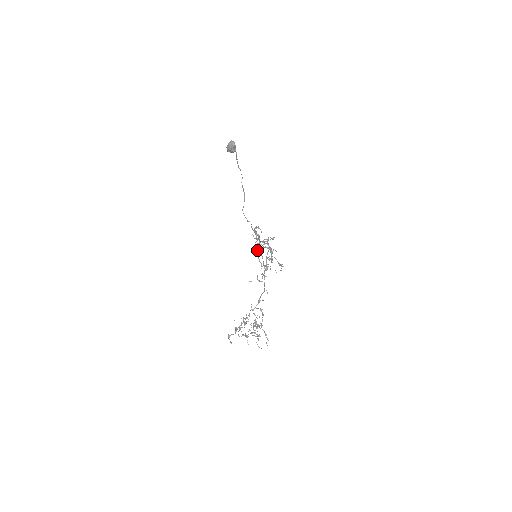
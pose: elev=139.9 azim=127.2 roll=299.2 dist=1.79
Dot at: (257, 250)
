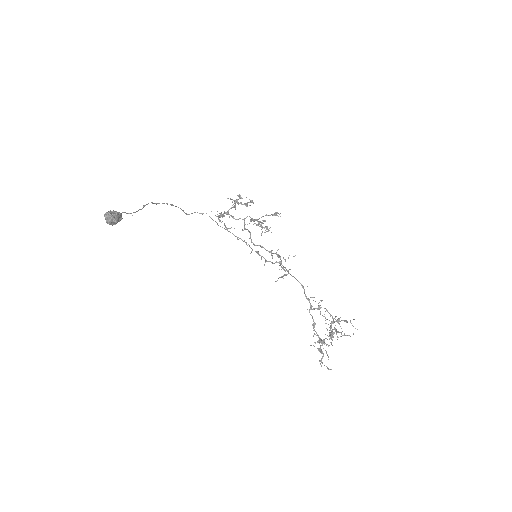
Dot at: occluded
